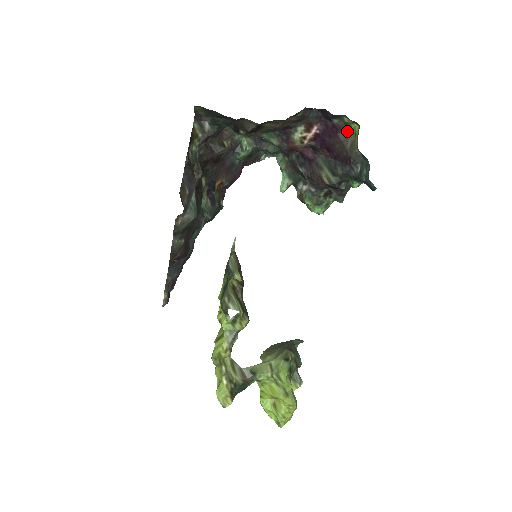
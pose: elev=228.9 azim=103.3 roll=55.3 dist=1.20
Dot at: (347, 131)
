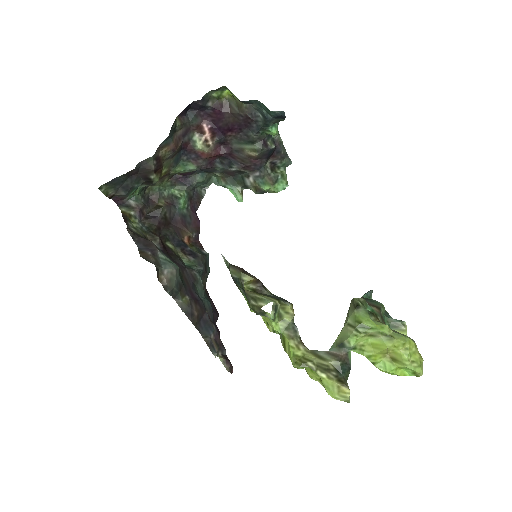
Dot at: (226, 103)
